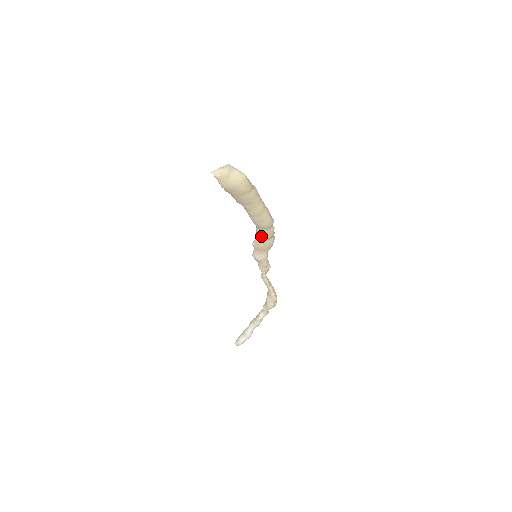
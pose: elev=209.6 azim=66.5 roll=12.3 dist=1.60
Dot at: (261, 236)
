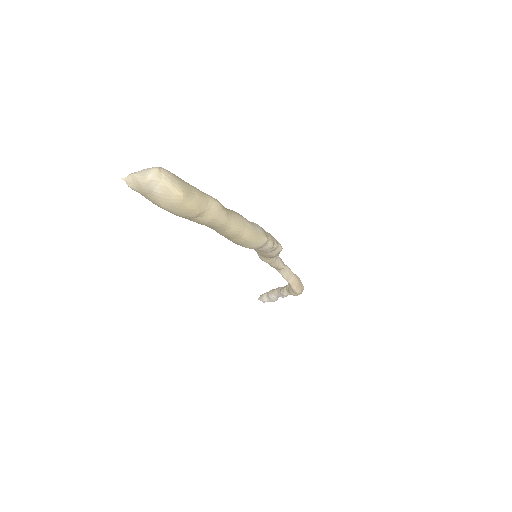
Dot at: occluded
